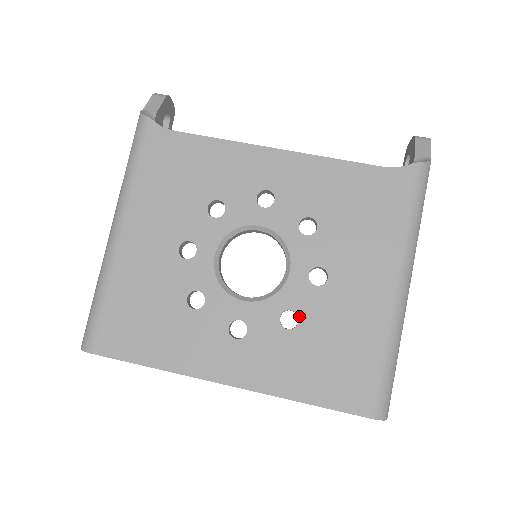
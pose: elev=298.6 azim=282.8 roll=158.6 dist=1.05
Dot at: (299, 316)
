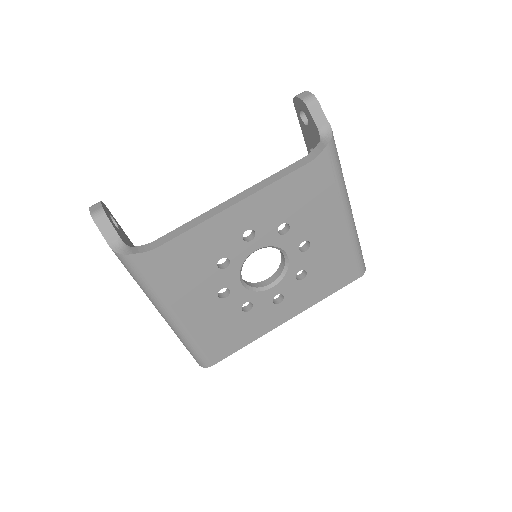
Dot at: (305, 270)
